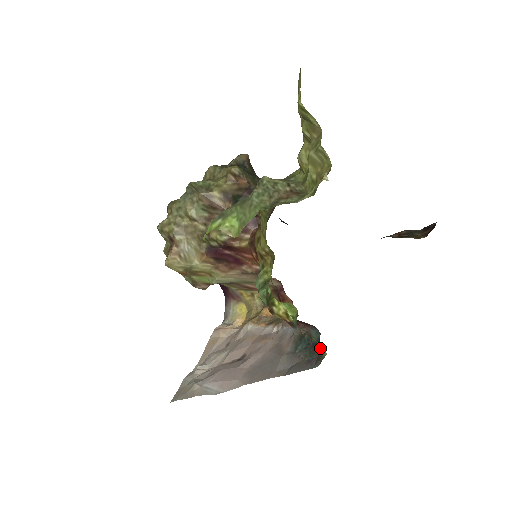
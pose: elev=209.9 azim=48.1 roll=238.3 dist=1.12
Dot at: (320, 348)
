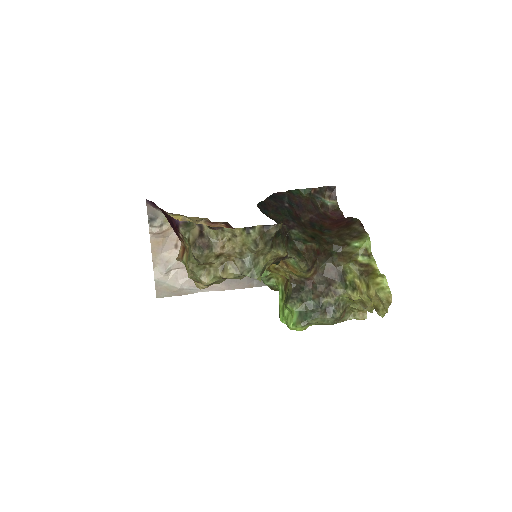
Dot at: occluded
